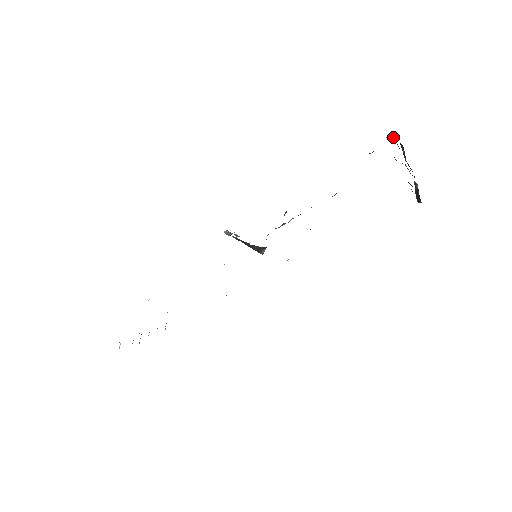
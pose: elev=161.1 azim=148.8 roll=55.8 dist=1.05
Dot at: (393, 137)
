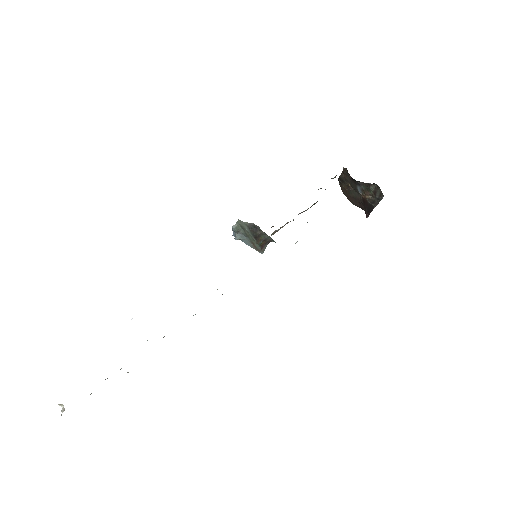
Dot at: (342, 174)
